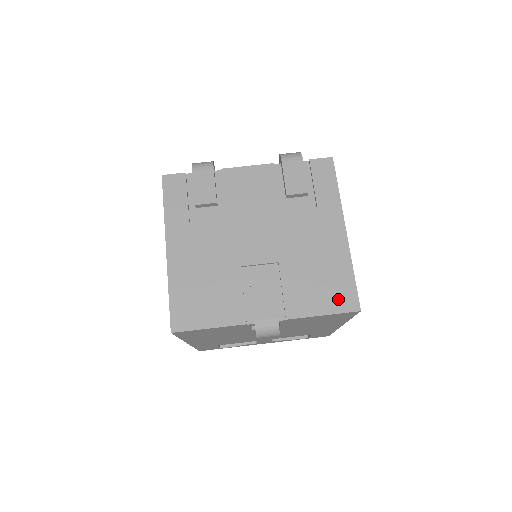
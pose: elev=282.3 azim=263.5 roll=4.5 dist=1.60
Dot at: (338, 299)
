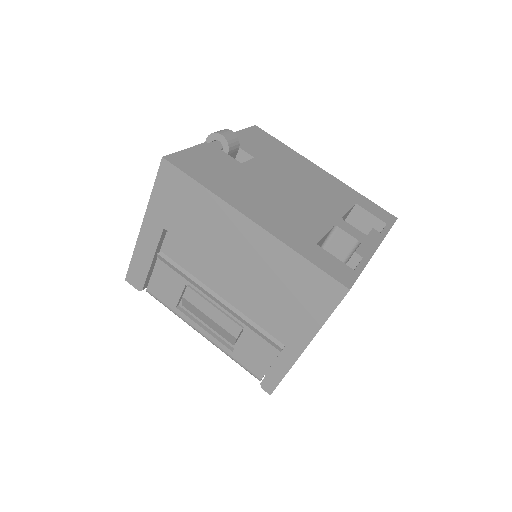
Dot at: occluded
